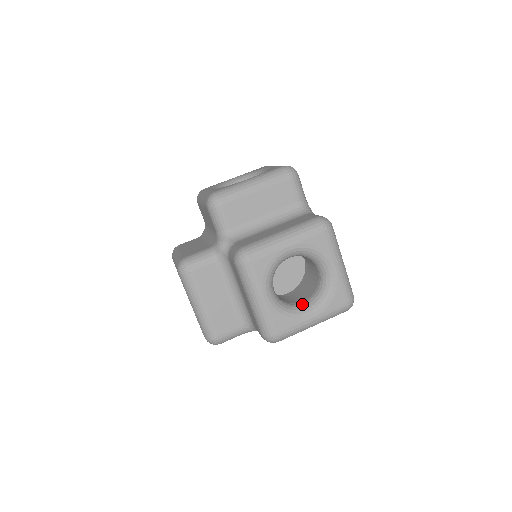
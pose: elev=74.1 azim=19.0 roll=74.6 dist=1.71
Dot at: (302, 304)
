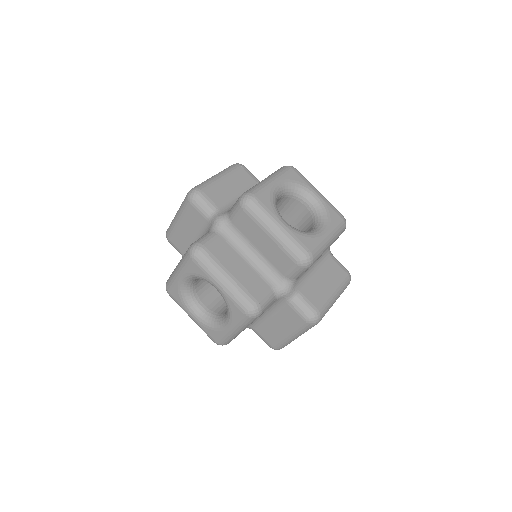
Dot at: occluded
